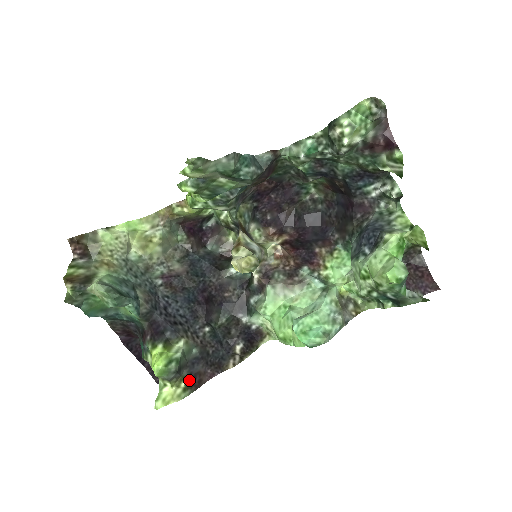
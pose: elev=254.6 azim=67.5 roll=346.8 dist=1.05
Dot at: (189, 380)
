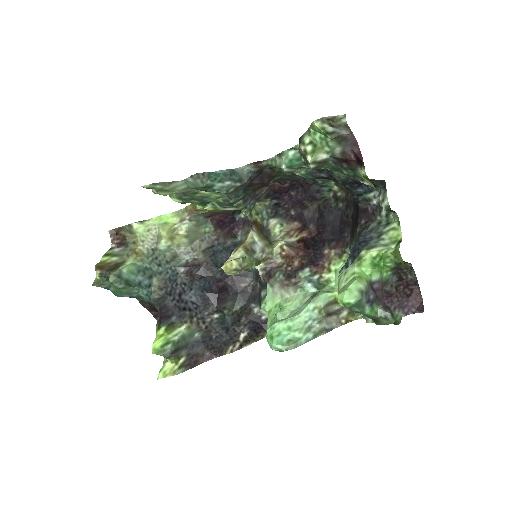
Dot at: (186, 360)
